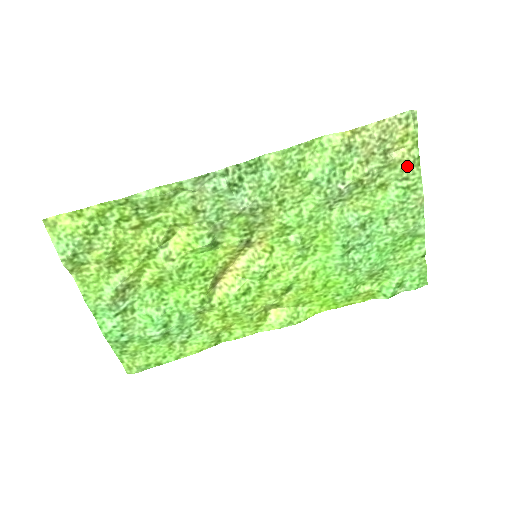
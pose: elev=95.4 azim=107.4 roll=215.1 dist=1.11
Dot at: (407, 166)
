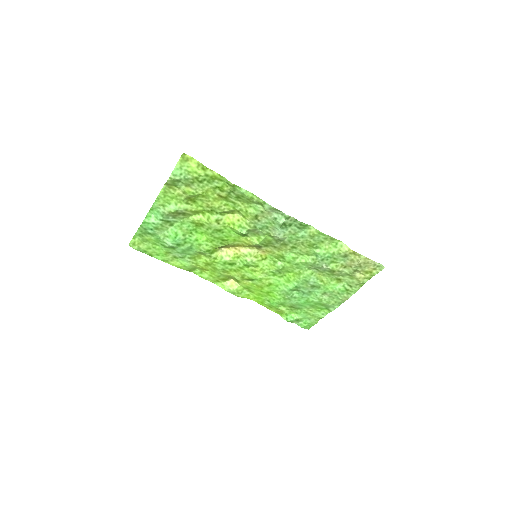
Dot at: (357, 283)
